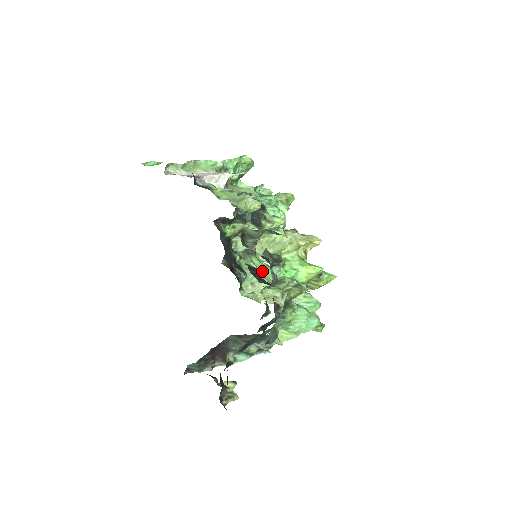
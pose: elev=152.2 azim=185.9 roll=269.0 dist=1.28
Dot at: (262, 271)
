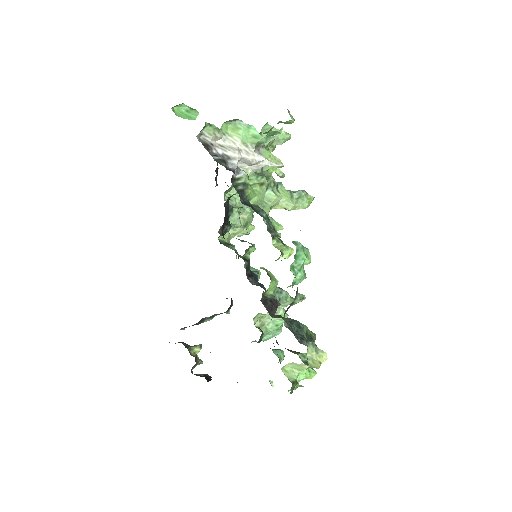
Dot at: (251, 252)
